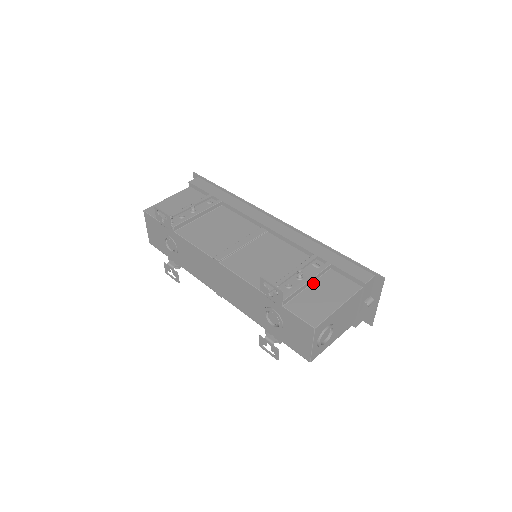
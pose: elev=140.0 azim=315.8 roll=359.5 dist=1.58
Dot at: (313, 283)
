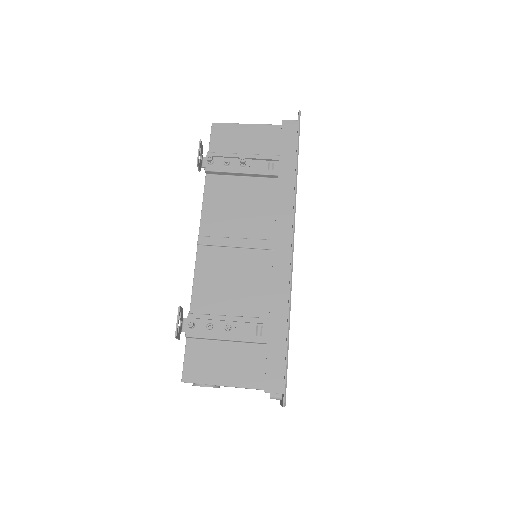
Dot at: (234, 343)
